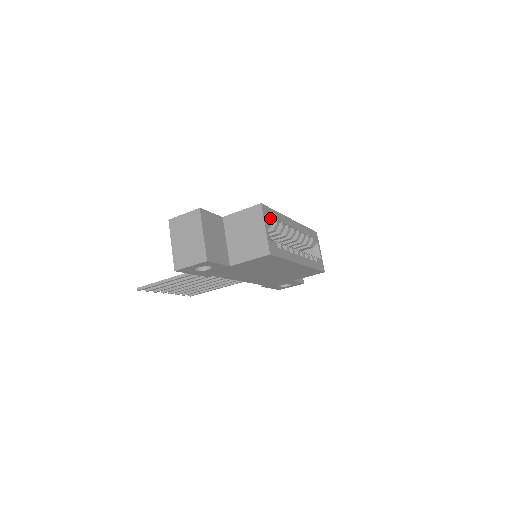
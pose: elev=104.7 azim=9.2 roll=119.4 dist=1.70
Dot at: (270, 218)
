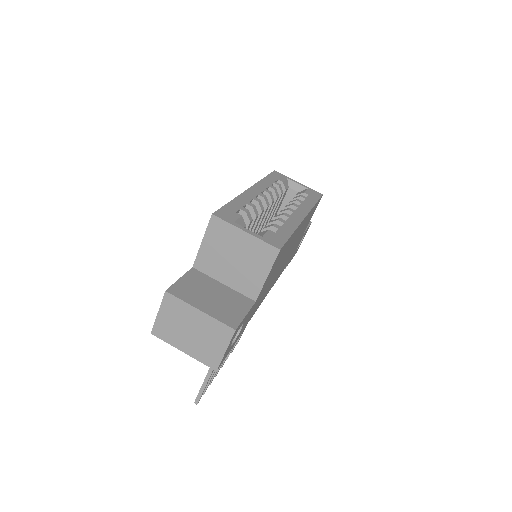
Dot at: (235, 216)
